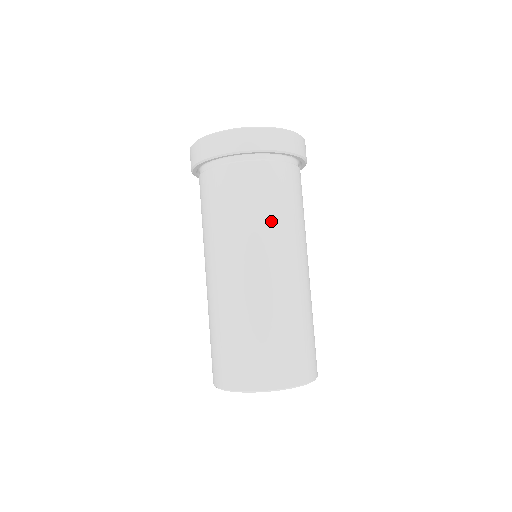
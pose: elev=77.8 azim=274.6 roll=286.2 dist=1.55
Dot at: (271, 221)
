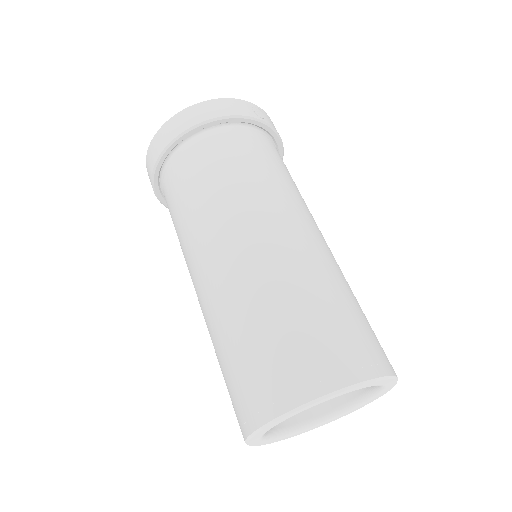
Dot at: (208, 202)
